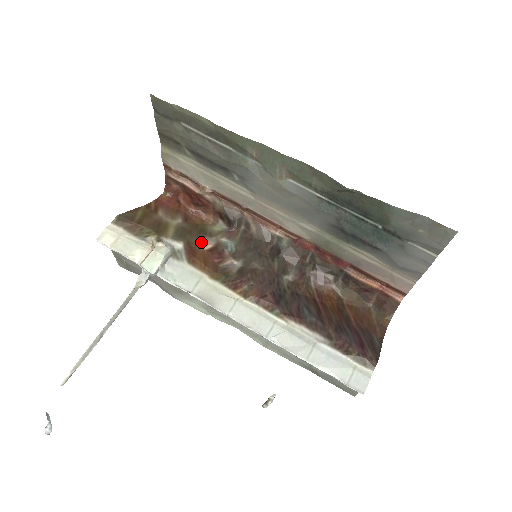
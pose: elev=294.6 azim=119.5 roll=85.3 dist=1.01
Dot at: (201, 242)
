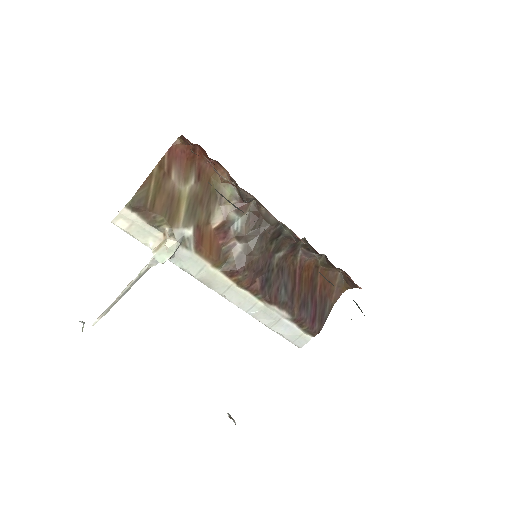
Dot at: (210, 216)
